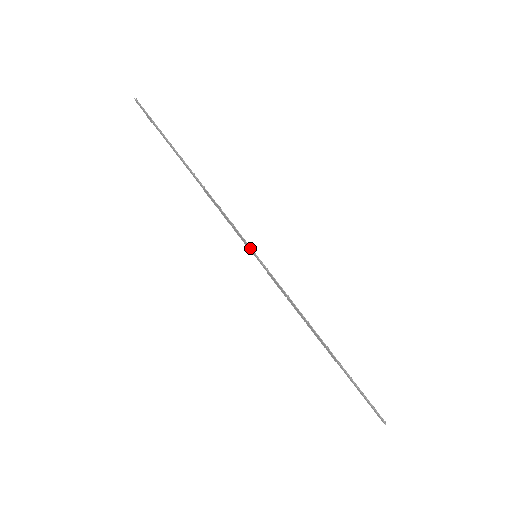
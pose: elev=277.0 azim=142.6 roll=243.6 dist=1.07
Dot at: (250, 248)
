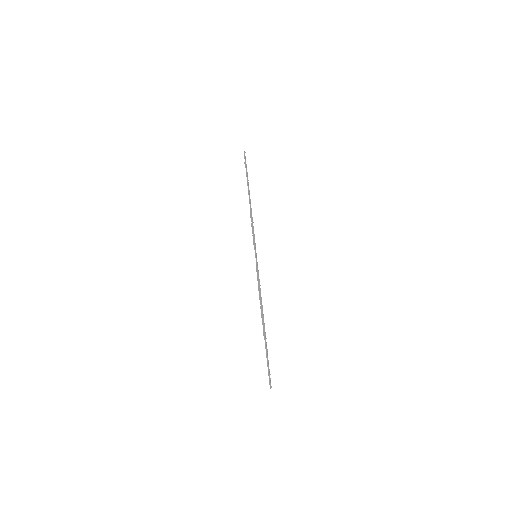
Dot at: occluded
